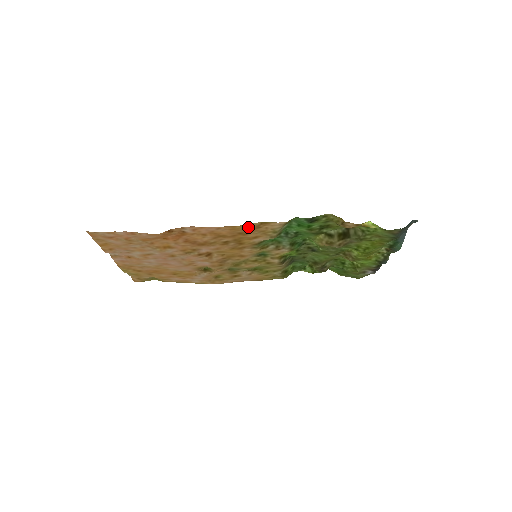
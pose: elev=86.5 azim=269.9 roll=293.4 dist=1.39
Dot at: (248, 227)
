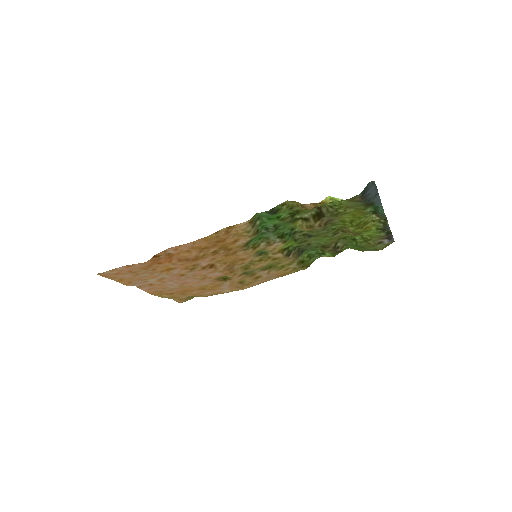
Dot at: (218, 235)
